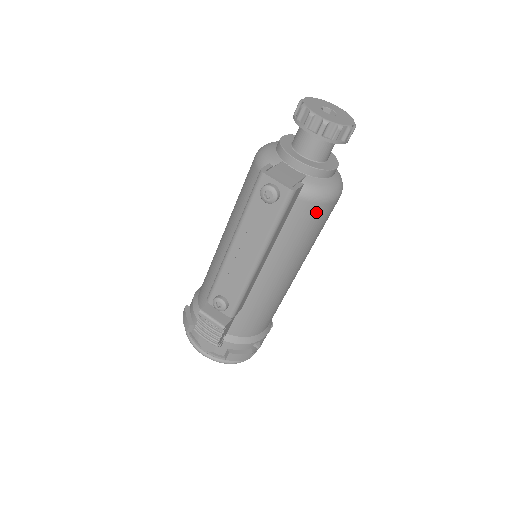
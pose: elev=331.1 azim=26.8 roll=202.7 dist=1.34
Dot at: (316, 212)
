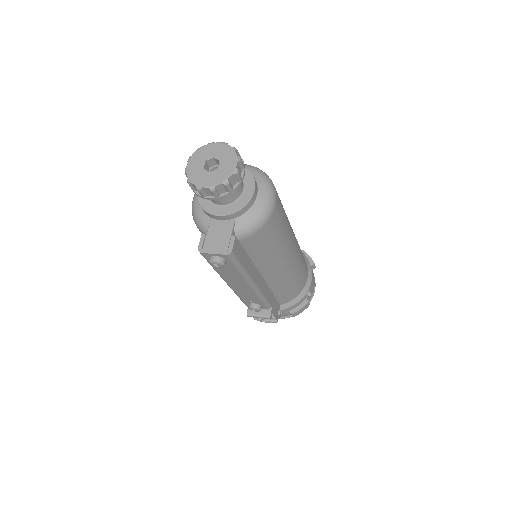
Dot at: (264, 232)
